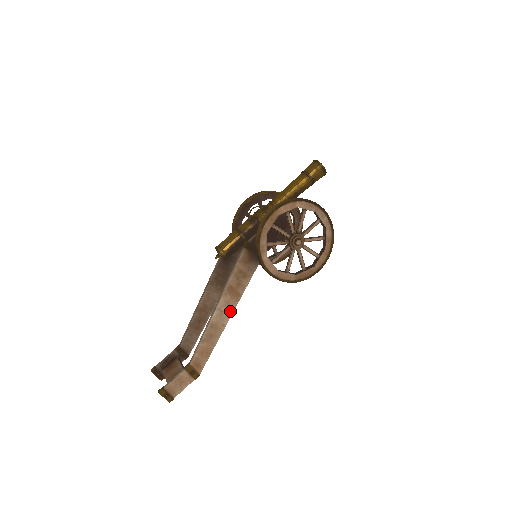
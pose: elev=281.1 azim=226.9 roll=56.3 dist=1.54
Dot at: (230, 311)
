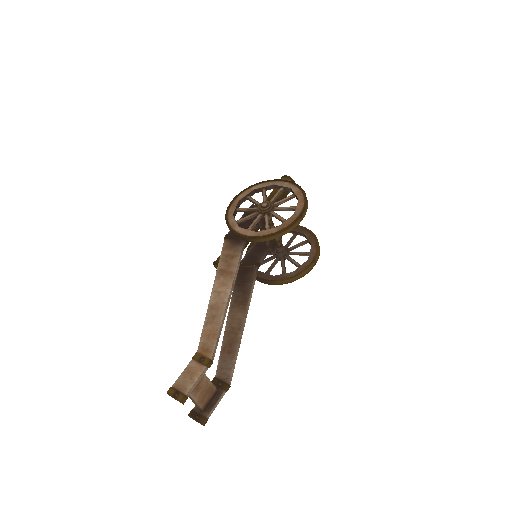
Dot at: (228, 289)
